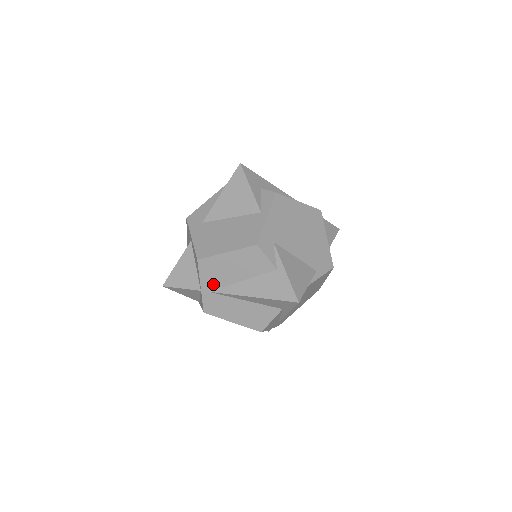
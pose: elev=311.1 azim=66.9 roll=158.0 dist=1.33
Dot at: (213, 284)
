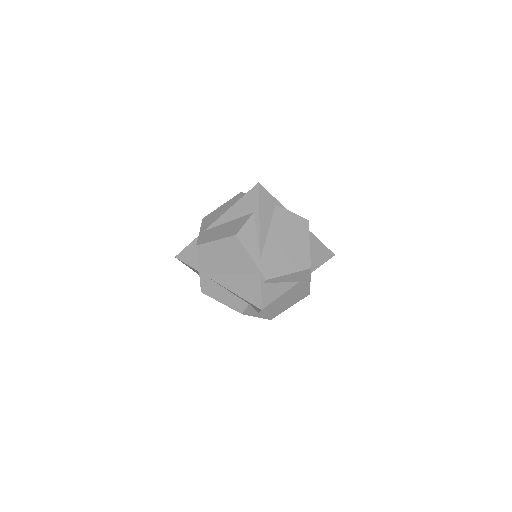
Dot at: (209, 225)
